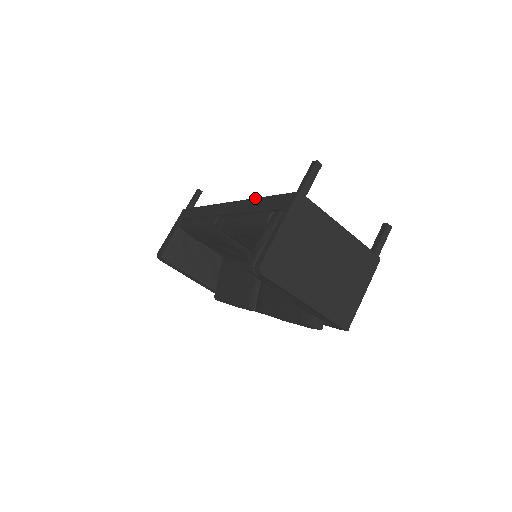
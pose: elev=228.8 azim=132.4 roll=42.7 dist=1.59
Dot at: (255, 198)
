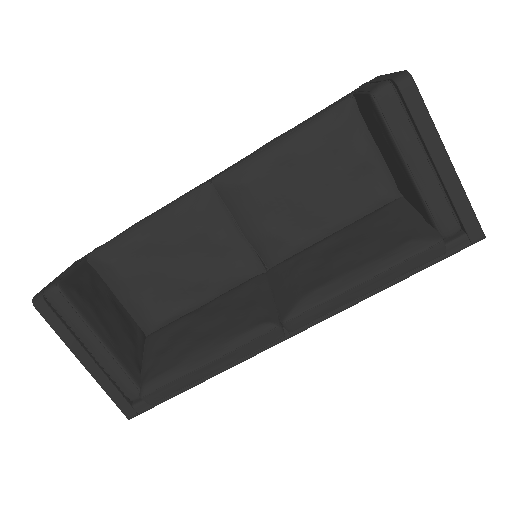
Dot at: occluded
